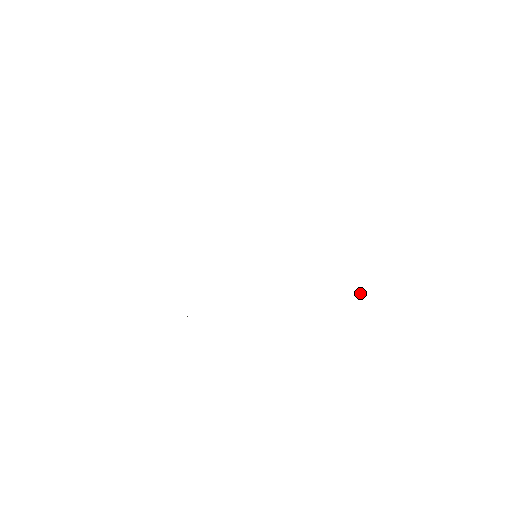
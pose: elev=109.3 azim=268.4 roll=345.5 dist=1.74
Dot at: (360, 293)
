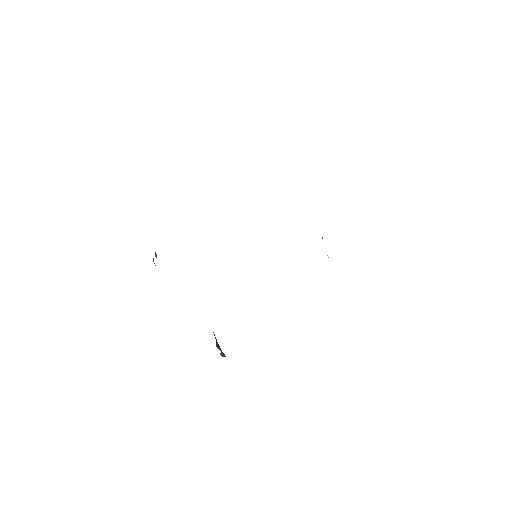
Dot at: (327, 255)
